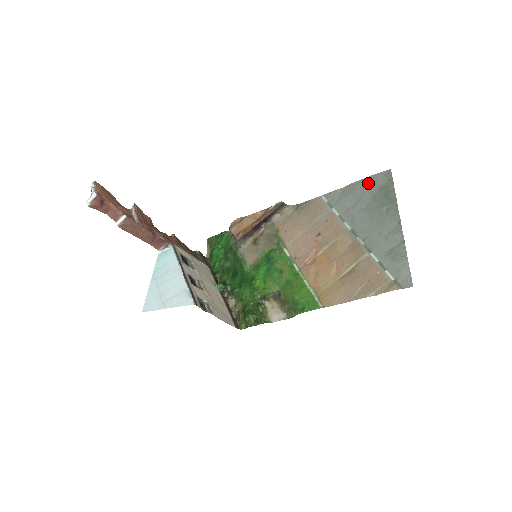
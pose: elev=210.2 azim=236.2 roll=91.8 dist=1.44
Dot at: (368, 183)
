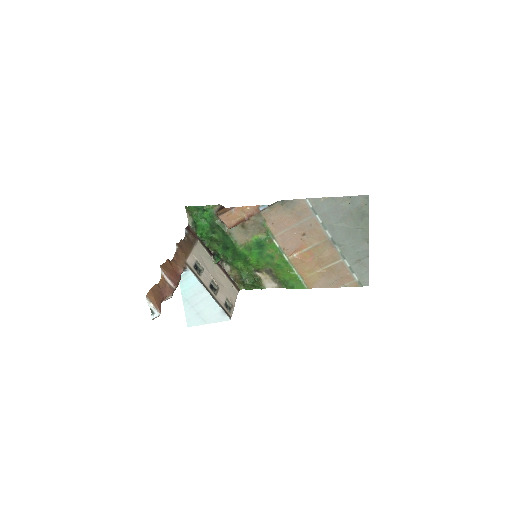
Dot at: (349, 202)
